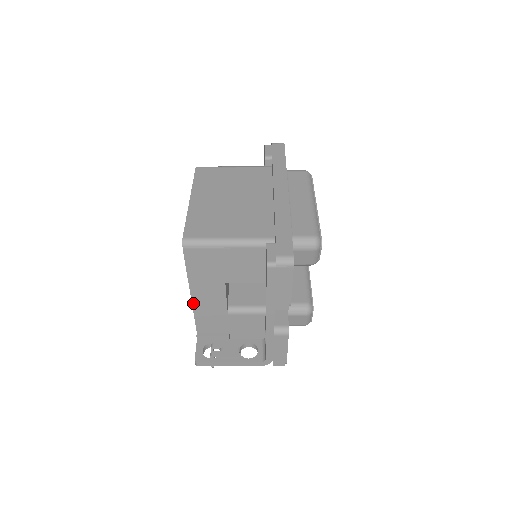
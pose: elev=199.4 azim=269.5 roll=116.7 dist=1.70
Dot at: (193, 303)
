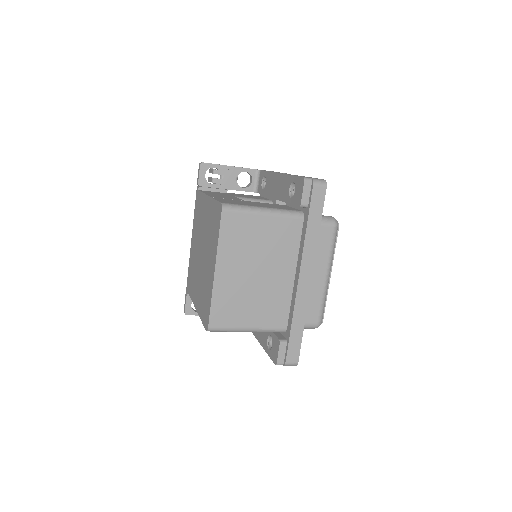
Dot at: occluded
